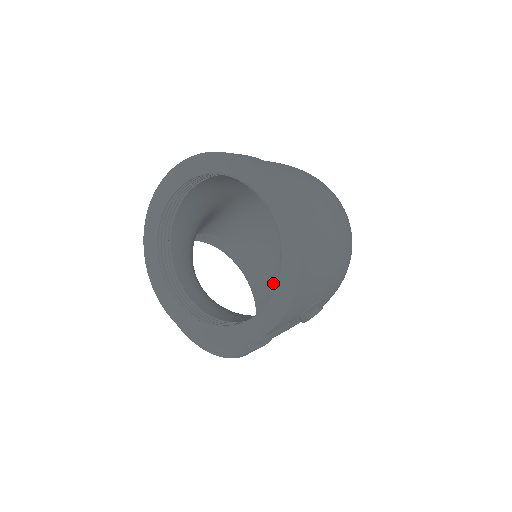
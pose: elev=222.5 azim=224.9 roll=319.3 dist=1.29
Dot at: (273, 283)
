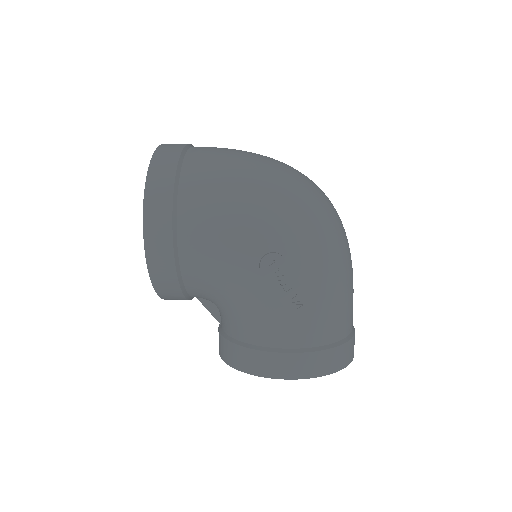
Dot at: occluded
